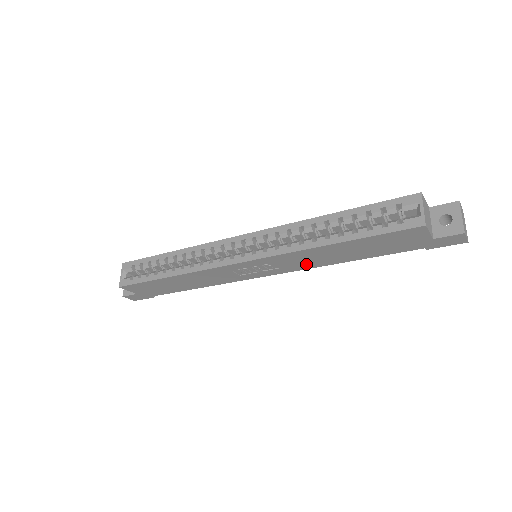
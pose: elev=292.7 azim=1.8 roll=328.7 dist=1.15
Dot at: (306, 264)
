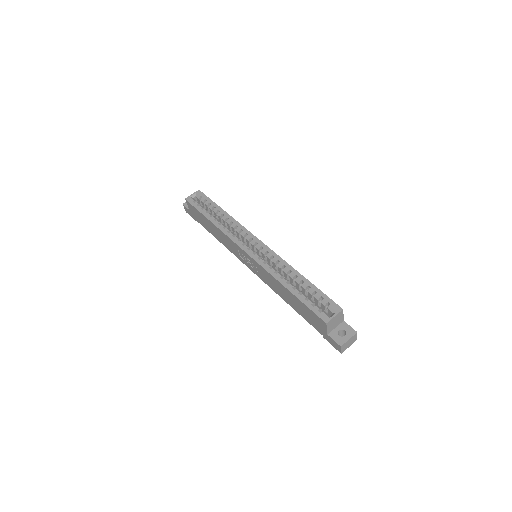
Dot at: (271, 284)
